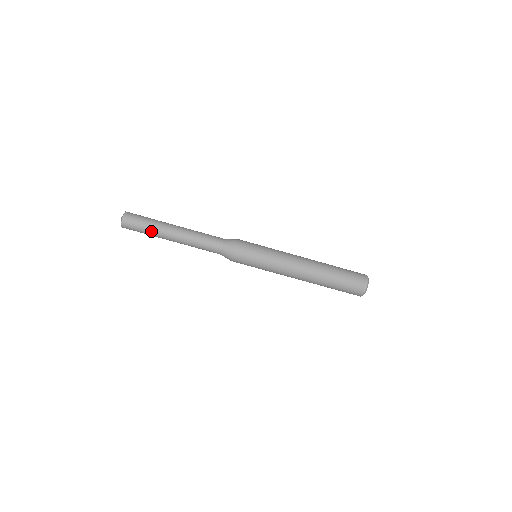
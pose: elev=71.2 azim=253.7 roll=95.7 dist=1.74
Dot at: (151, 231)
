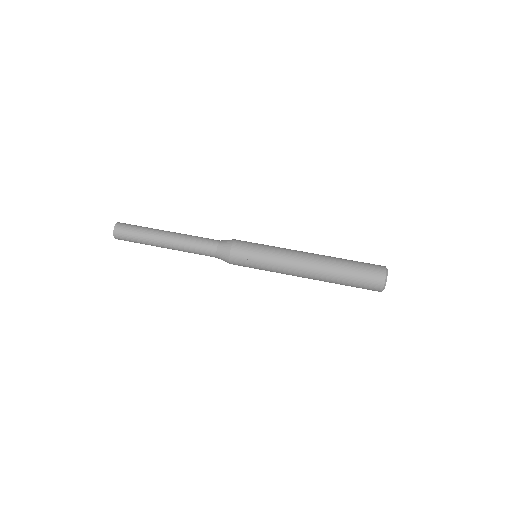
Dot at: (147, 228)
